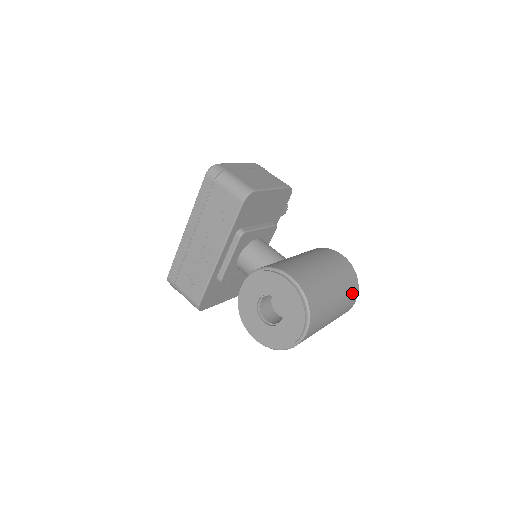
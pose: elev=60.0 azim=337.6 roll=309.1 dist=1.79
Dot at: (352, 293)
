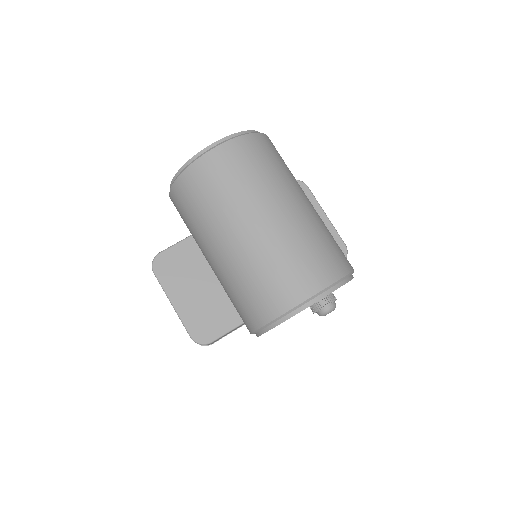
Dot at: (324, 258)
